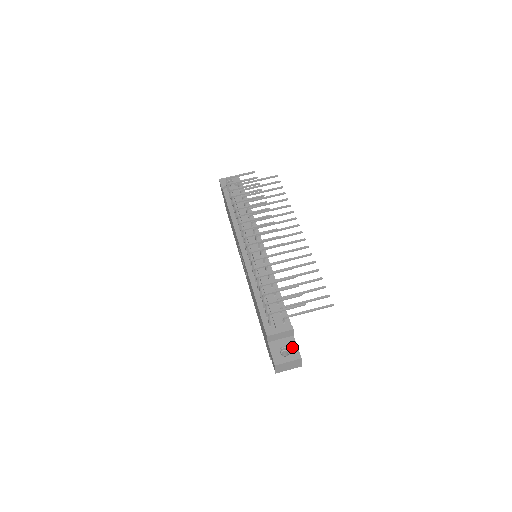
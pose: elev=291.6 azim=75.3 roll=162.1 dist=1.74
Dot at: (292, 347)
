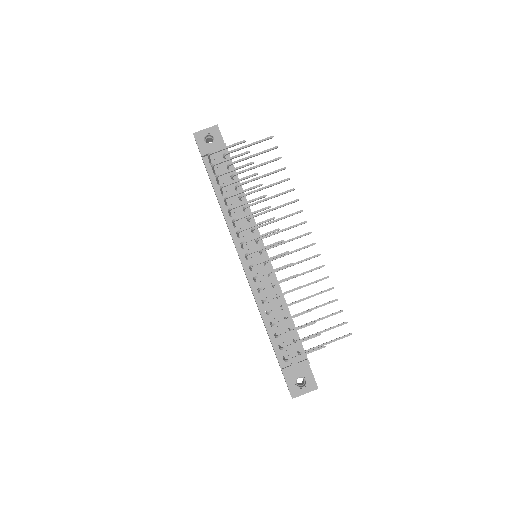
Dot at: (308, 377)
